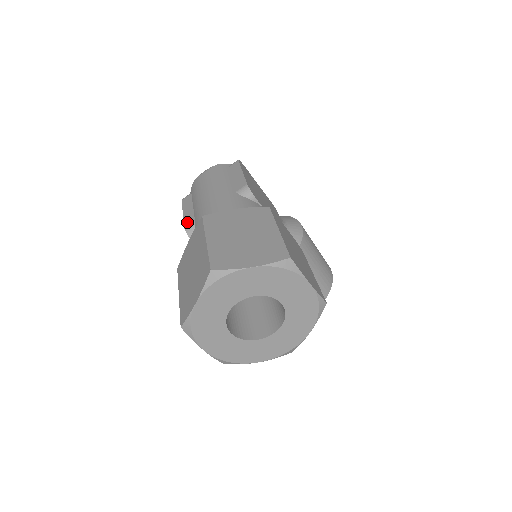
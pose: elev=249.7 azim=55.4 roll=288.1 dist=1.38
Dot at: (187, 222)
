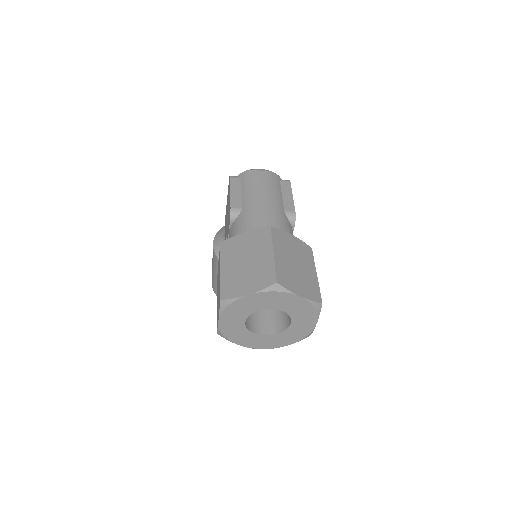
Dot at: (234, 205)
